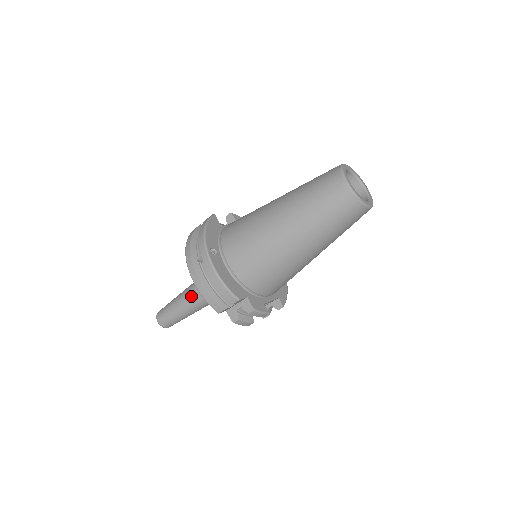
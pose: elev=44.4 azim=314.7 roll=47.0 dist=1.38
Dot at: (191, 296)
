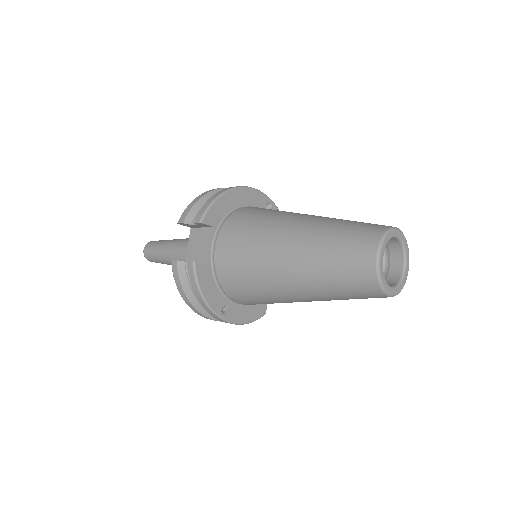
Dot at: occluded
